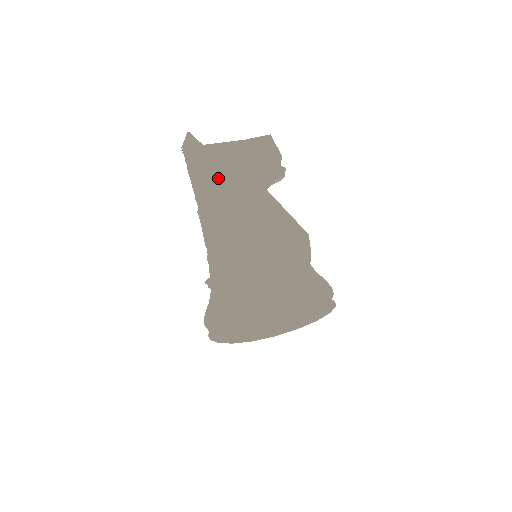
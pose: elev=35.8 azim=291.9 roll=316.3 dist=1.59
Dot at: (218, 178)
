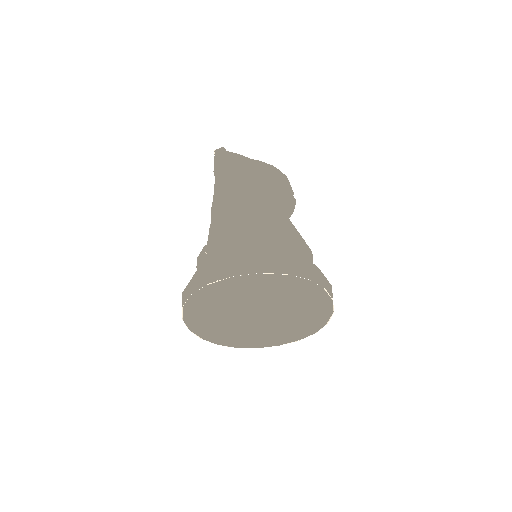
Dot at: (267, 174)
